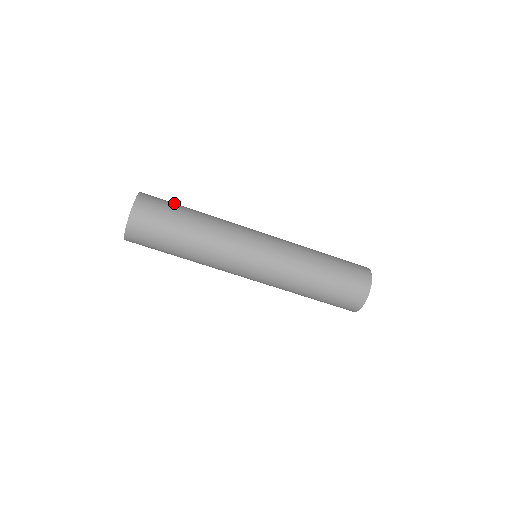
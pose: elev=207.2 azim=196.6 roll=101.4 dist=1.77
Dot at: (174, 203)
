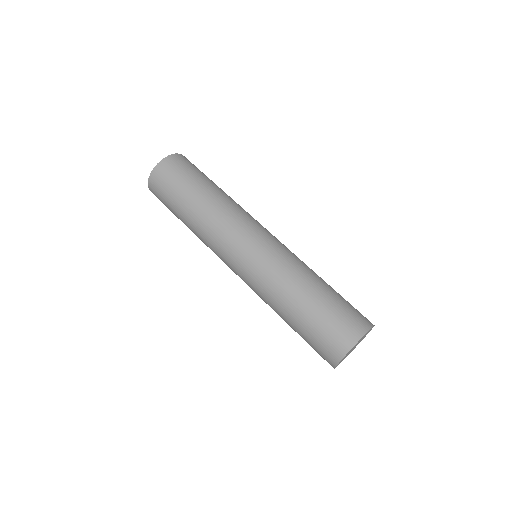
Dot at: (205, 175)
